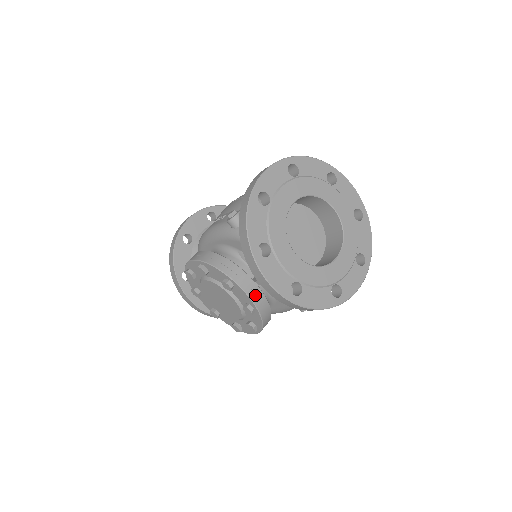
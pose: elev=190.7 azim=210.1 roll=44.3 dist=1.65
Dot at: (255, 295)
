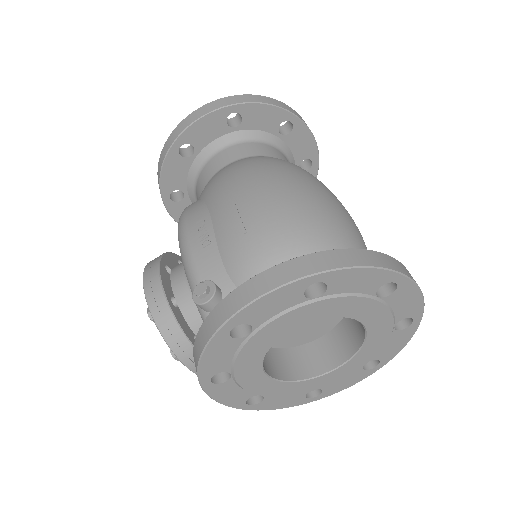
Dot at: occluded
